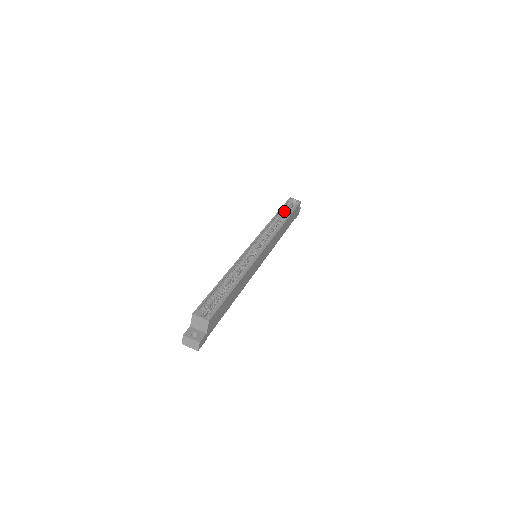
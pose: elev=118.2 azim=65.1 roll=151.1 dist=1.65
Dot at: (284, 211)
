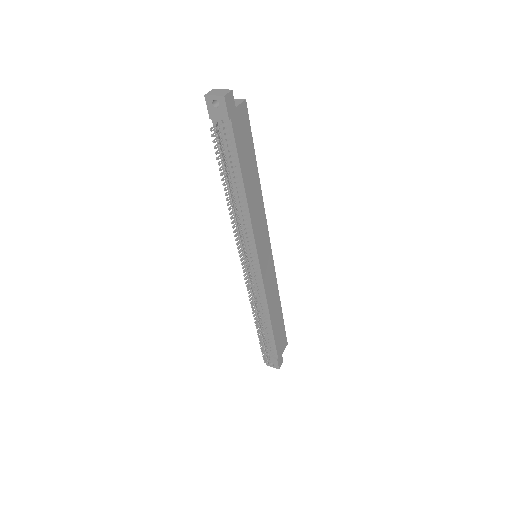
Dot at: occluded
